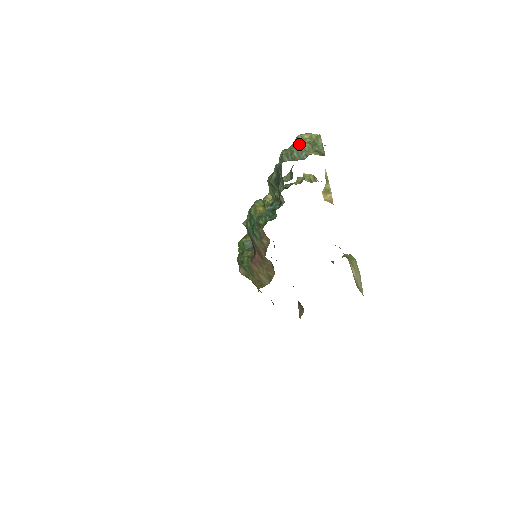
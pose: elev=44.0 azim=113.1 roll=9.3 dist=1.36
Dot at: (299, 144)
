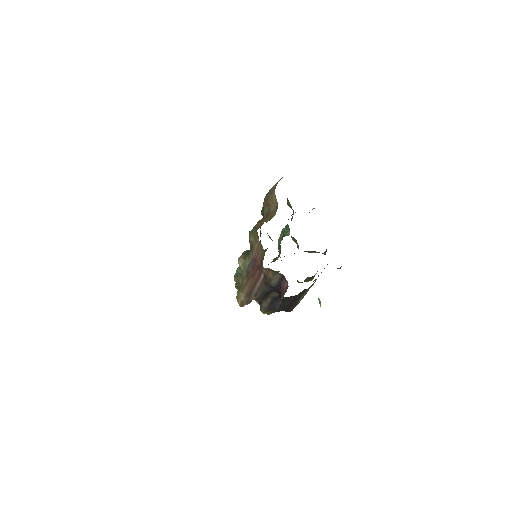
Dot at: occluded
